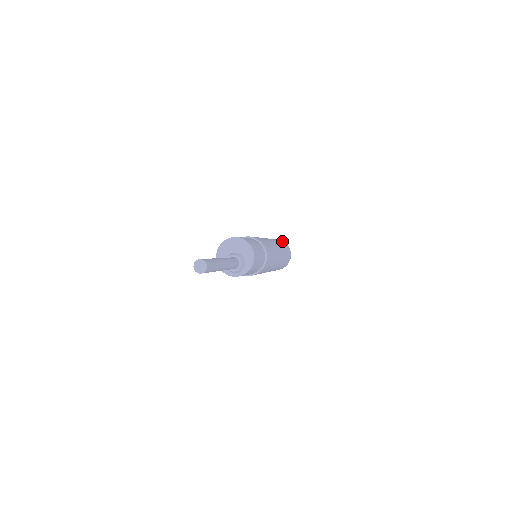
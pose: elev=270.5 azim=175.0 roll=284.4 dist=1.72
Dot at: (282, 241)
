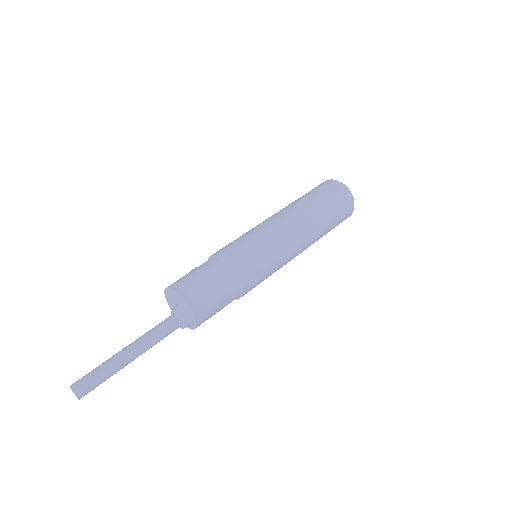
Dot at: (323, 183)
